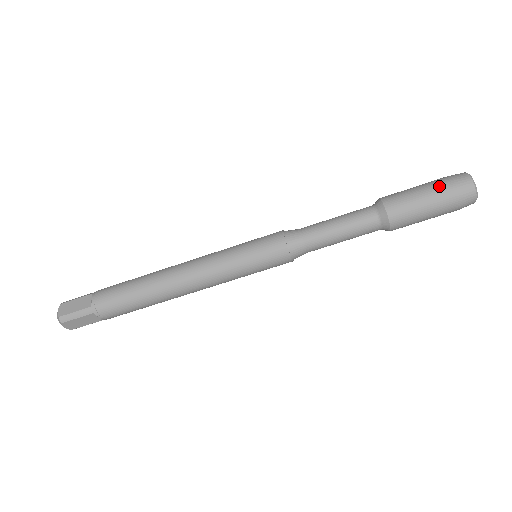
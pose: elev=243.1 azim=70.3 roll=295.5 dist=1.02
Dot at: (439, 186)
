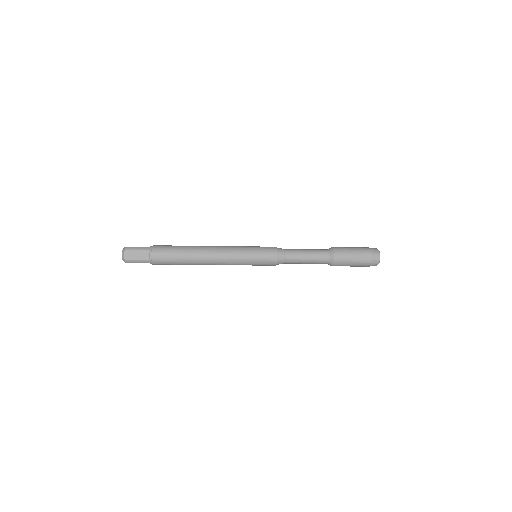
Dot at: (364, 258)
